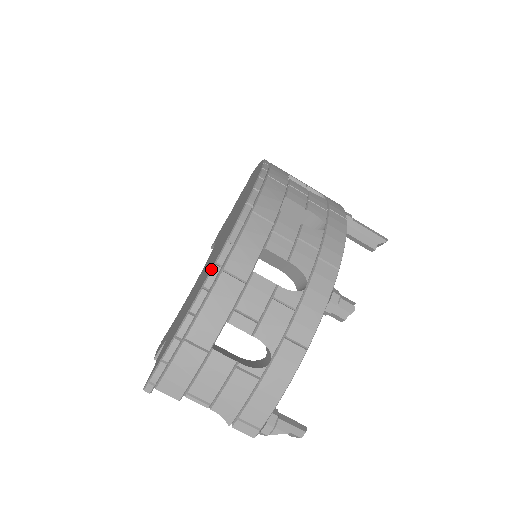
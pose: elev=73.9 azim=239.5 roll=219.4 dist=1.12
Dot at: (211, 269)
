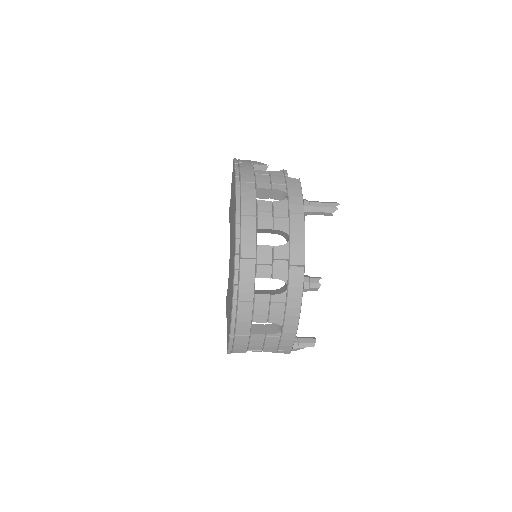
Dot at: (232, 303)
